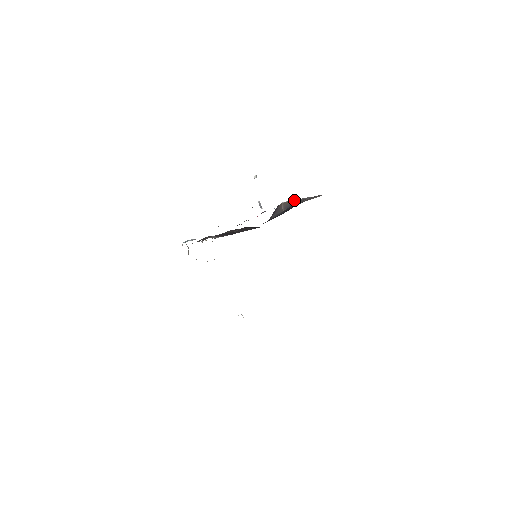
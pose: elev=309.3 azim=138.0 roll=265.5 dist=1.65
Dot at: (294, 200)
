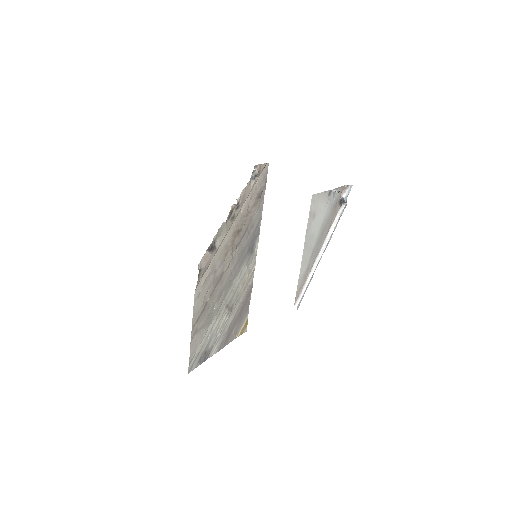
Dot at: occluded
